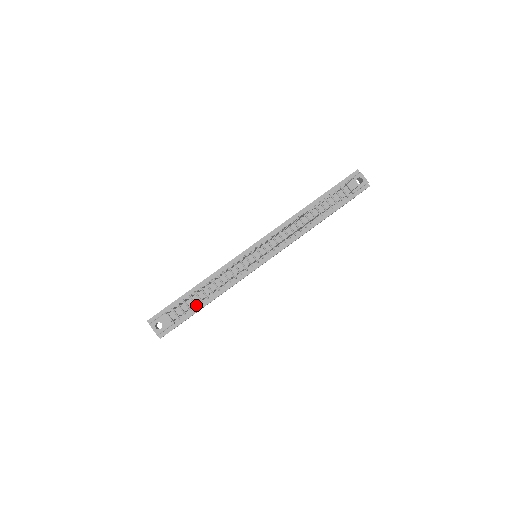
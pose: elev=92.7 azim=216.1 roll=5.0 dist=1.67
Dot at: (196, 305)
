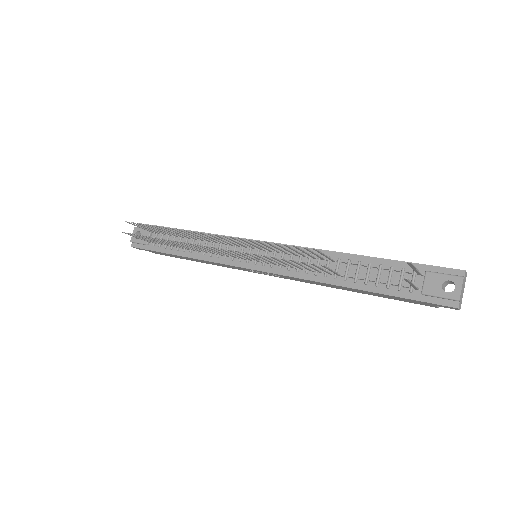
Dot at: (172, 247)
